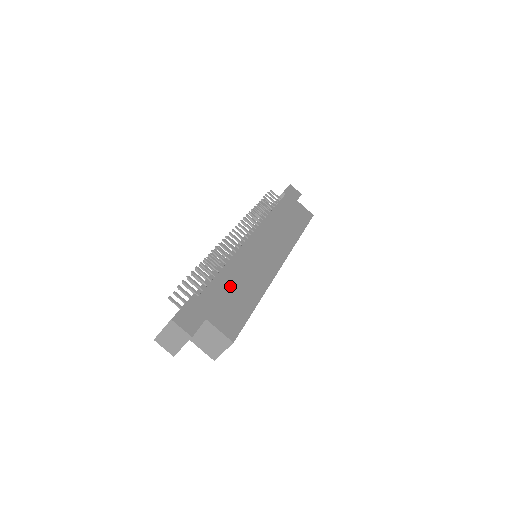
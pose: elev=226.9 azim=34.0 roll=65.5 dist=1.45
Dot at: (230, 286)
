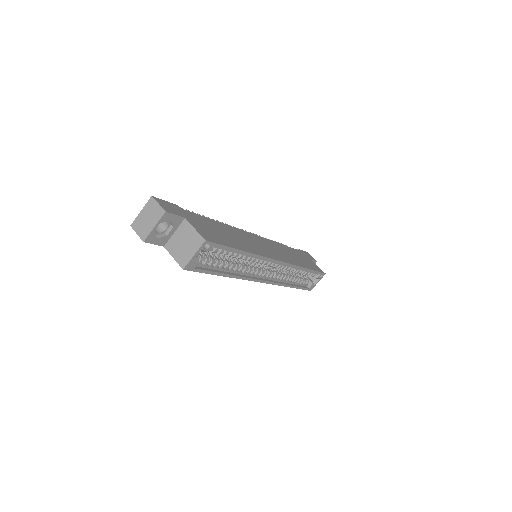
Dot at: (219, 229)
